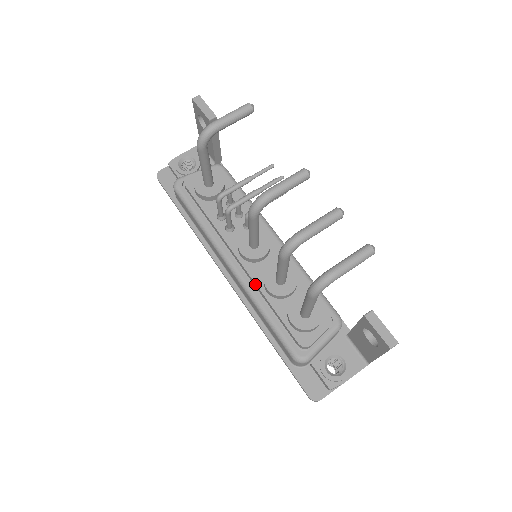
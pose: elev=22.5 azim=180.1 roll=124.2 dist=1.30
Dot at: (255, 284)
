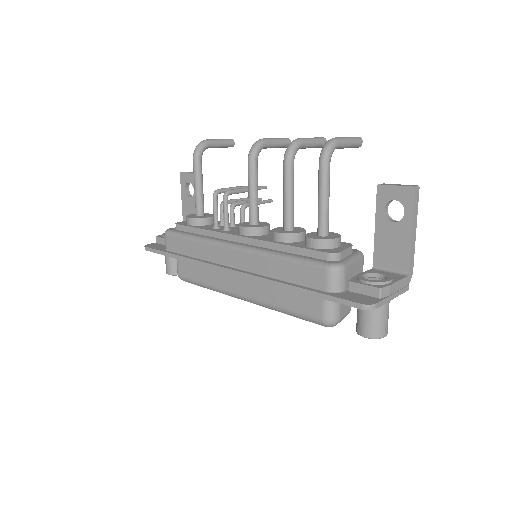
Dot at: (264, 242)
